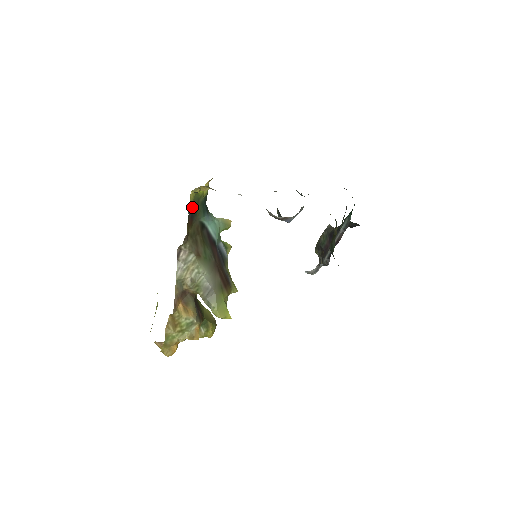
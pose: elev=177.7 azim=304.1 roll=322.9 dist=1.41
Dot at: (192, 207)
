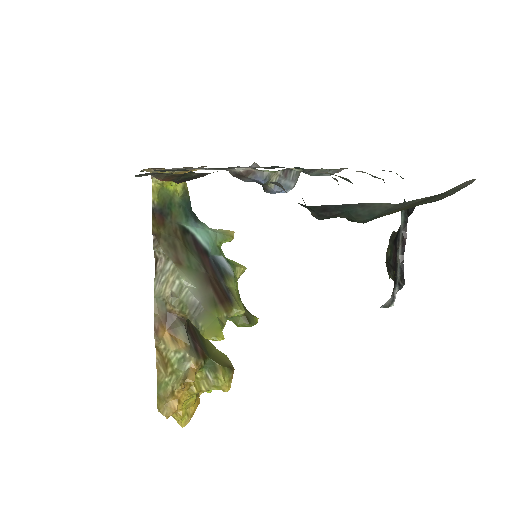
Dot at: (160, 203)
